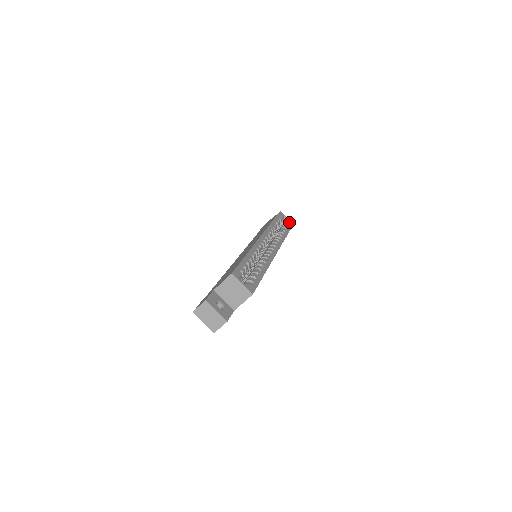
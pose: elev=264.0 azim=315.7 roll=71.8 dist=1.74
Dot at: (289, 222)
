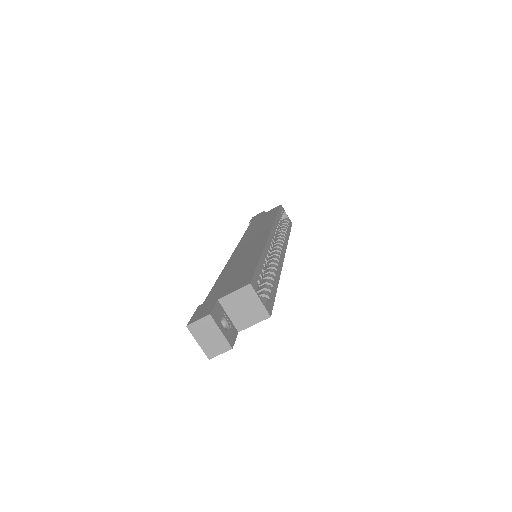
Dot at: (289, 220)
